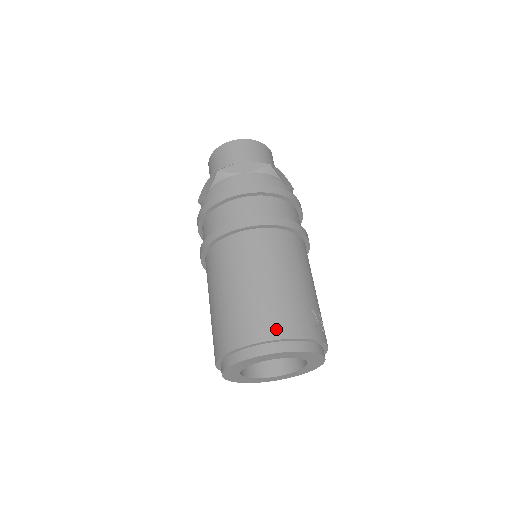
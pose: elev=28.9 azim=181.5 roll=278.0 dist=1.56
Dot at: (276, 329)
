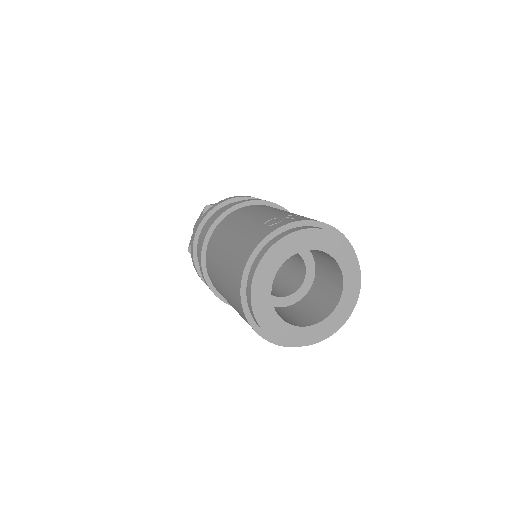
Dot at: (244, 257)
